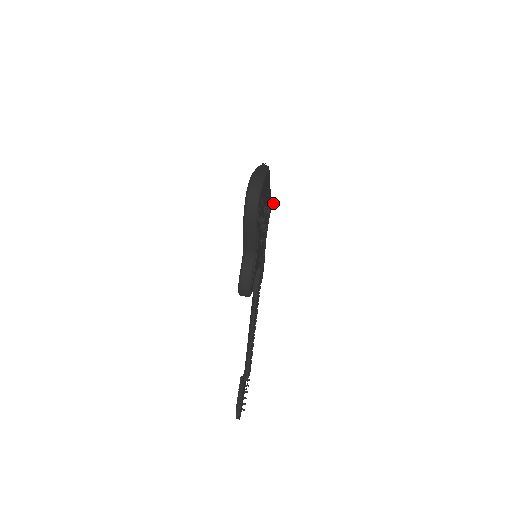
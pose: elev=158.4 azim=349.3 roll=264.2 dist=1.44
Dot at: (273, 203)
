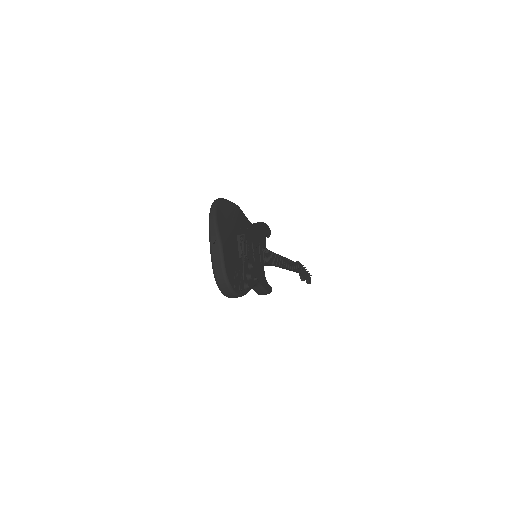
Dot at: (243, 247)
